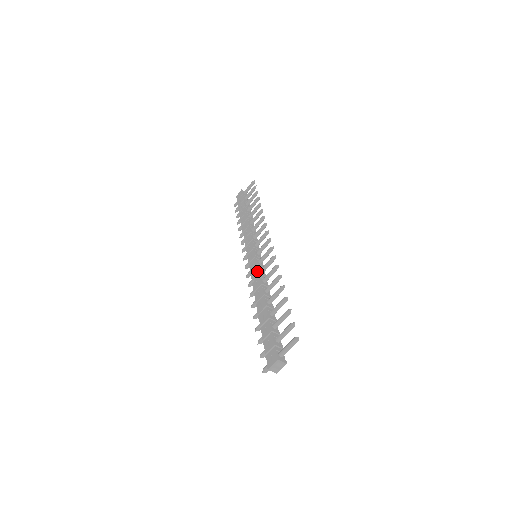
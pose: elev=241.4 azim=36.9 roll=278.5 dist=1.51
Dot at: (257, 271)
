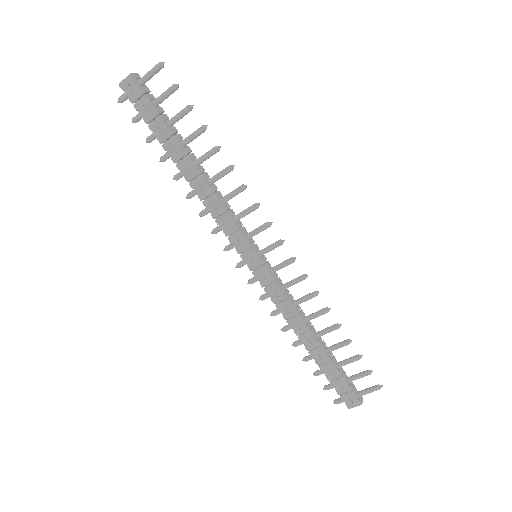
Dot at: (281, 293)
